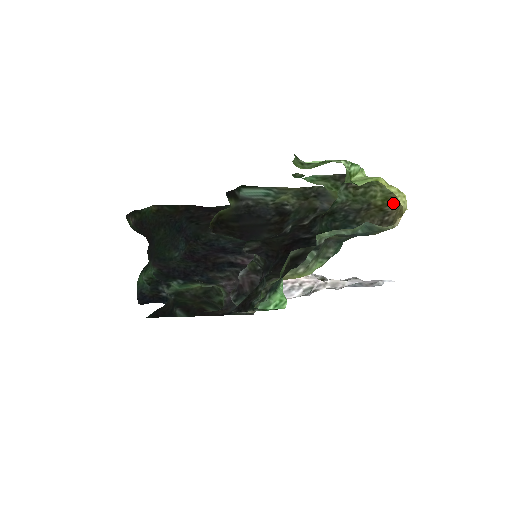
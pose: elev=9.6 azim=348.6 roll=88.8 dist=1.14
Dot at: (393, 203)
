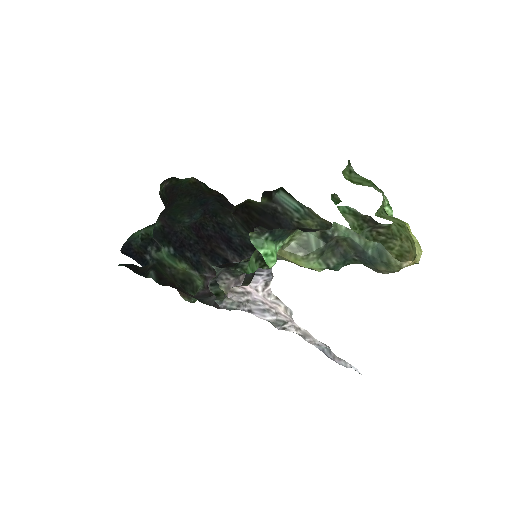
Dot at: occluded
